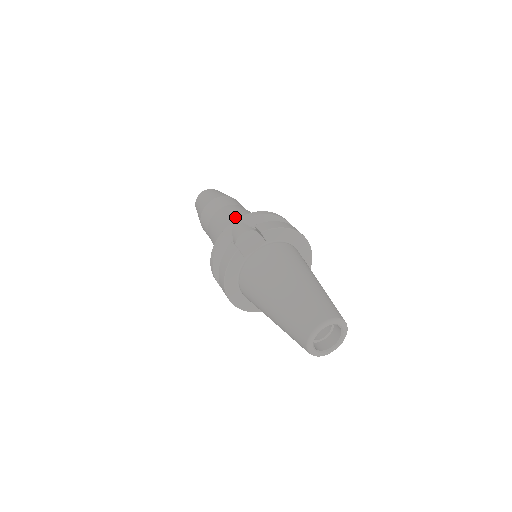
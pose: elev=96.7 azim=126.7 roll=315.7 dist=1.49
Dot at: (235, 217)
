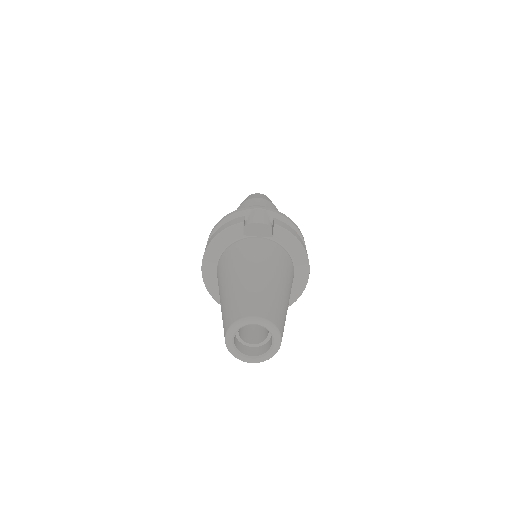
Dot at: occluded
